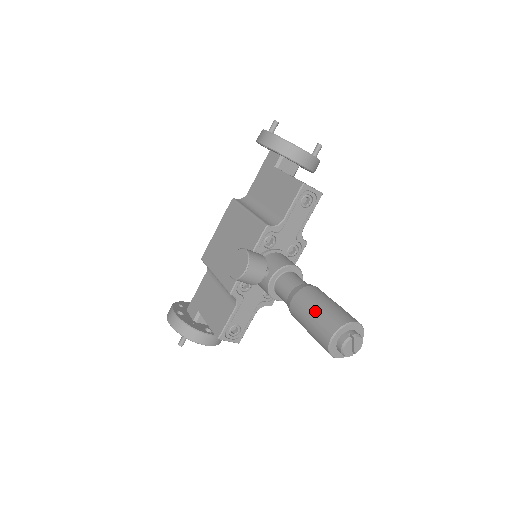
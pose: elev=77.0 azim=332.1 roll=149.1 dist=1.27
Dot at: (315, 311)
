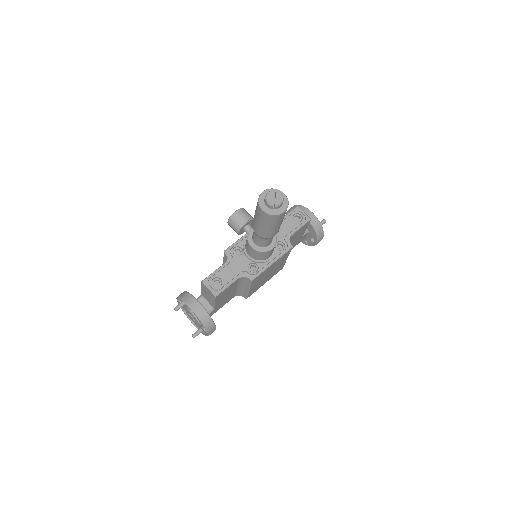
Dot at: occluded
